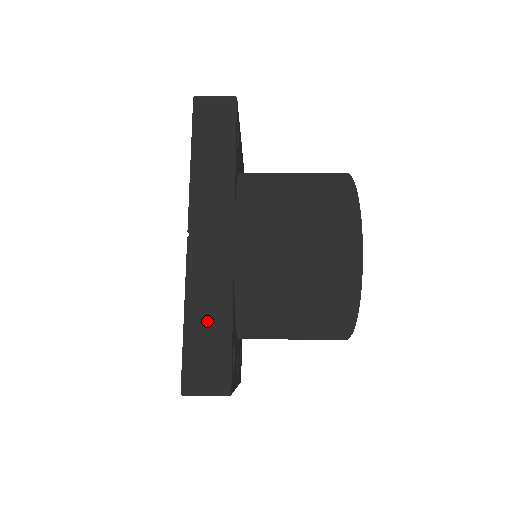
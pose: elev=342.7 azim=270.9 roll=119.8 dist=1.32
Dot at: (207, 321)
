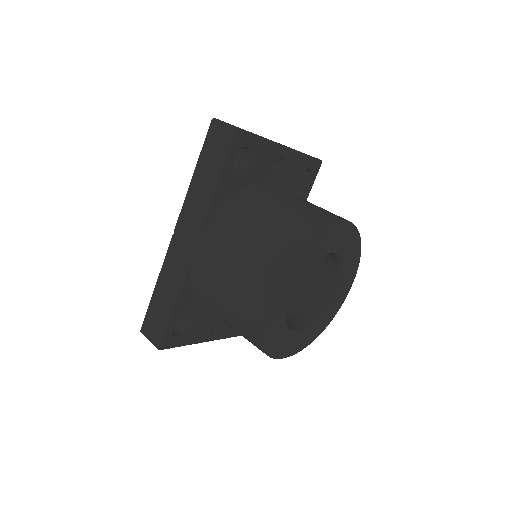
Dot at: (163, 298)
